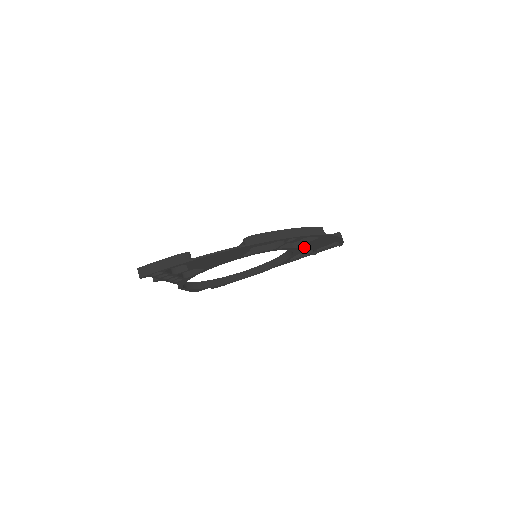
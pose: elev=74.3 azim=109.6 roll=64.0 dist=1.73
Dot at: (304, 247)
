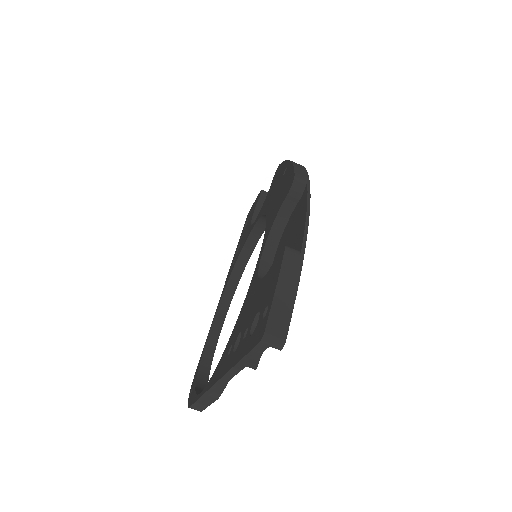
Dot at: occluded
